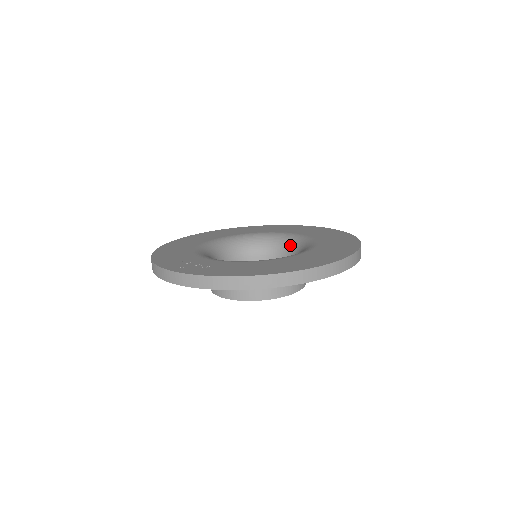
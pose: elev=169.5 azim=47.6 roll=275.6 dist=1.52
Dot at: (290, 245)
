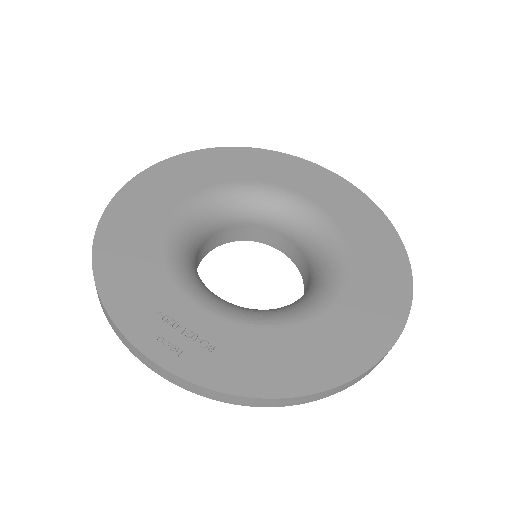
Dot at: (299, 223)
